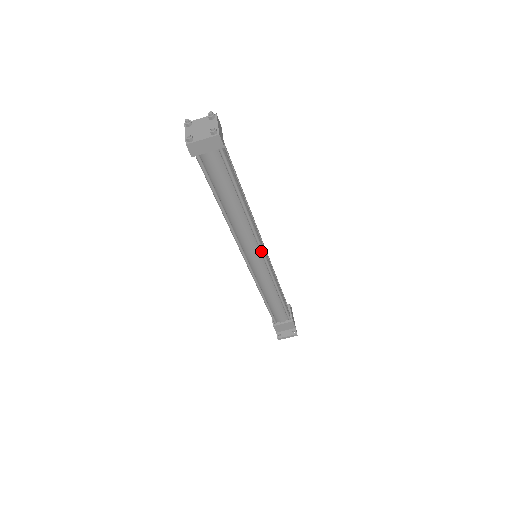
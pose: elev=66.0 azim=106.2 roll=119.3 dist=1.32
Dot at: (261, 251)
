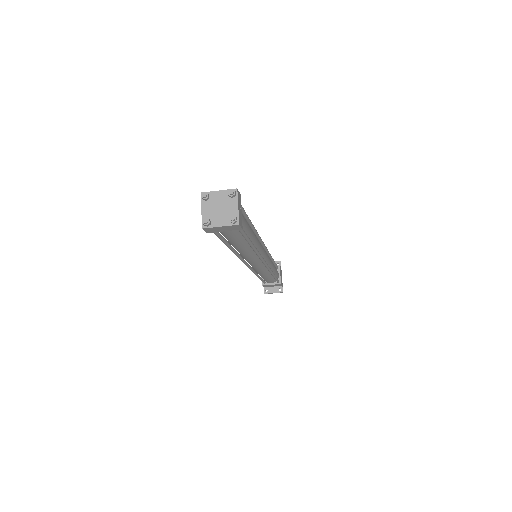
Dot at: (262, 262)
